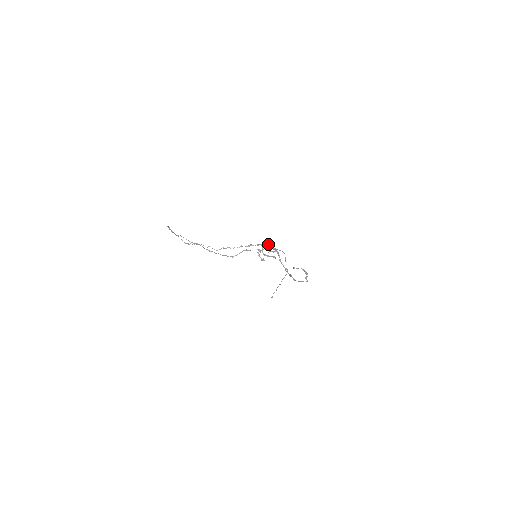
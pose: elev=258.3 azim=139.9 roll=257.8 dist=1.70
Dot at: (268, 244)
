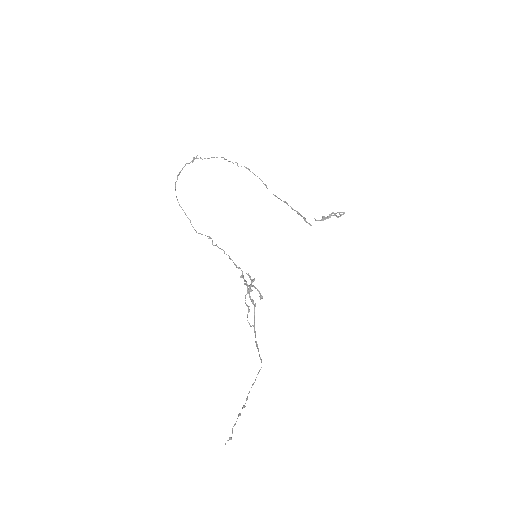
Dot at: (248, 290)
